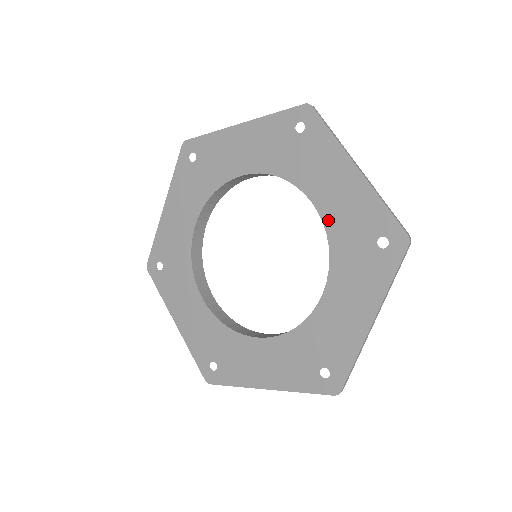
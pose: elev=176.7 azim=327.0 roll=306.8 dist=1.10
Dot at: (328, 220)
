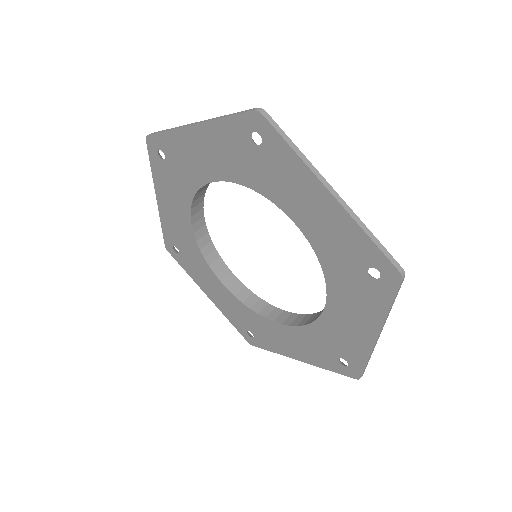
Dot at: (313, 241)
